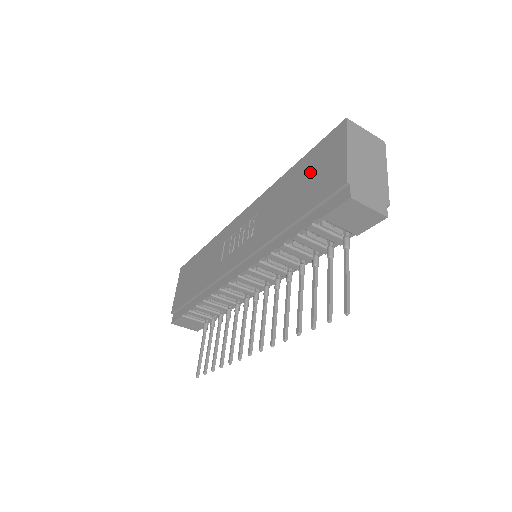
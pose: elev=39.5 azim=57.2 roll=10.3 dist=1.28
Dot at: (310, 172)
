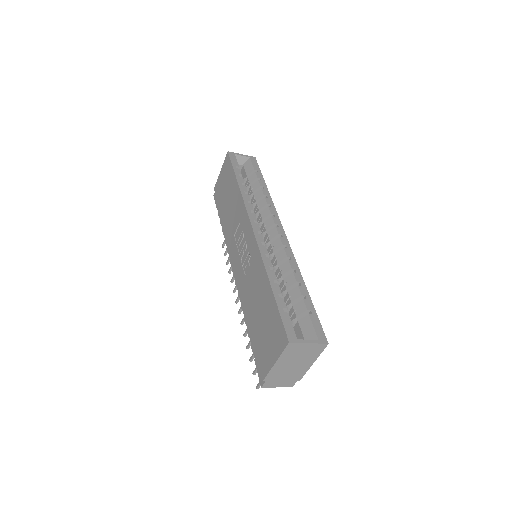
Dot at: (267, 321)
